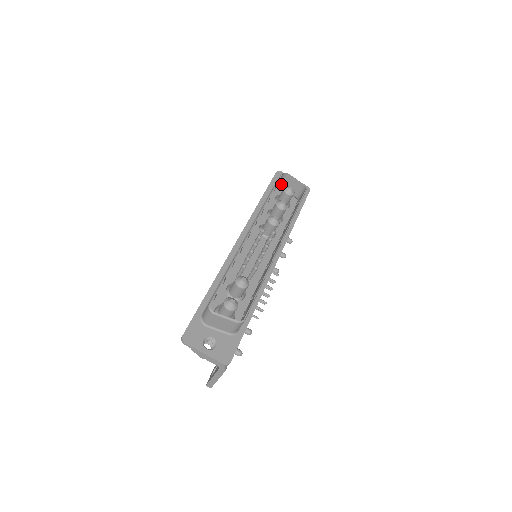
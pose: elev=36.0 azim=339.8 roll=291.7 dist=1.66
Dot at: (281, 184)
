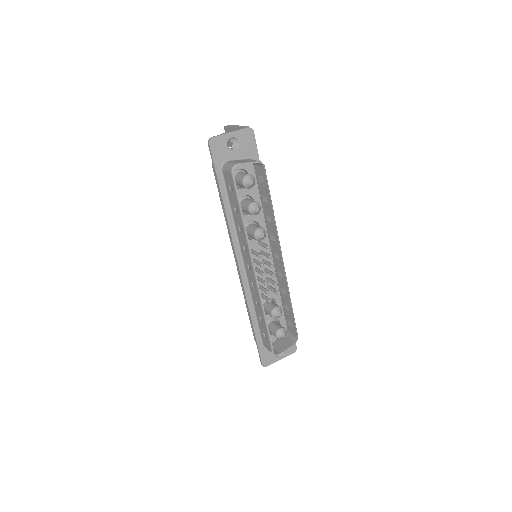
Dot at: occluded
